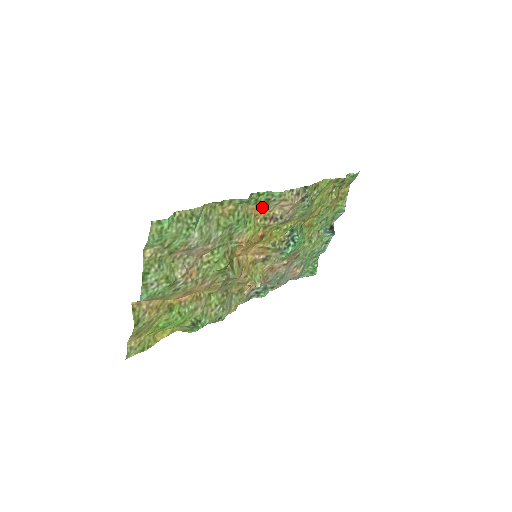
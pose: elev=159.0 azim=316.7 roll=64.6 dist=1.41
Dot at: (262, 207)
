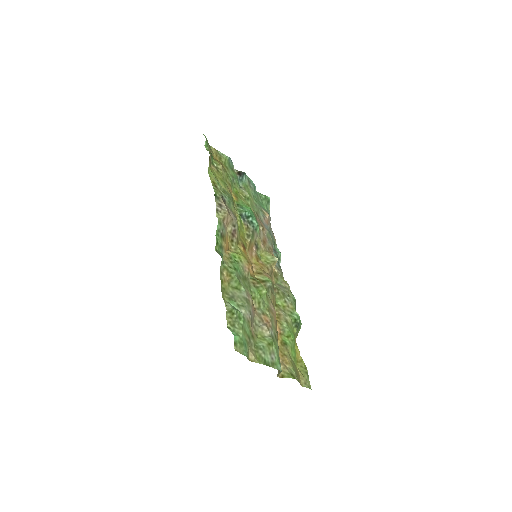
Dot at: (225, 242)
